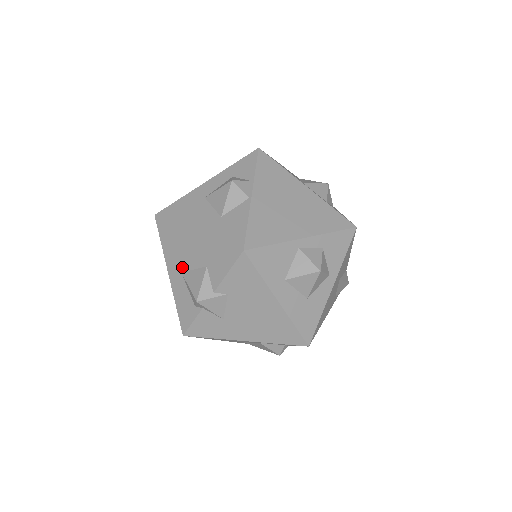
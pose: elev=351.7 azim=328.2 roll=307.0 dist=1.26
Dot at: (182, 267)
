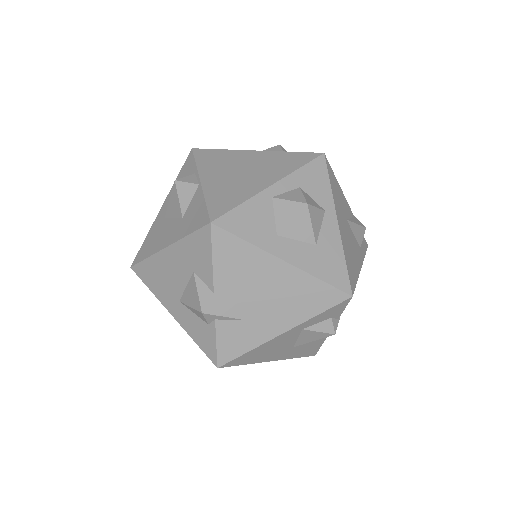
Dot at: (176, 295)
